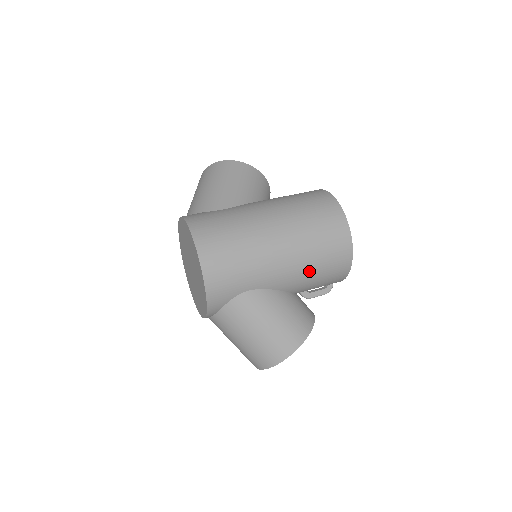
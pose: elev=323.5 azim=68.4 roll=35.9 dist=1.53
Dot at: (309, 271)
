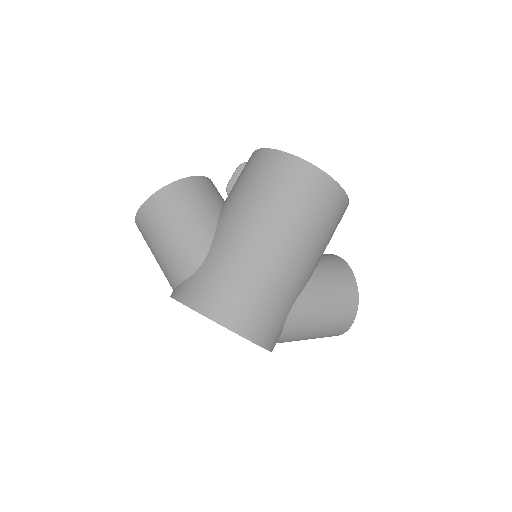
Dot at: (323, 243)
